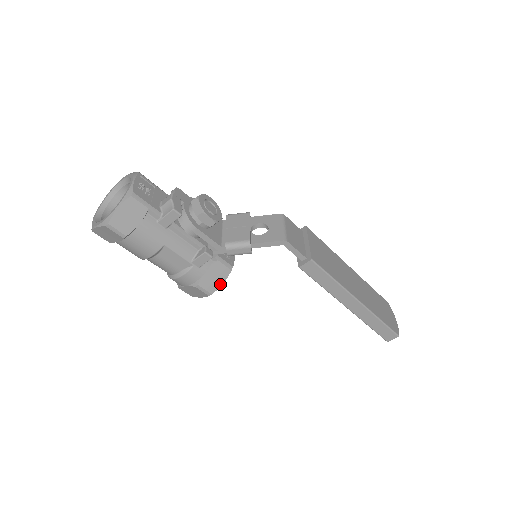
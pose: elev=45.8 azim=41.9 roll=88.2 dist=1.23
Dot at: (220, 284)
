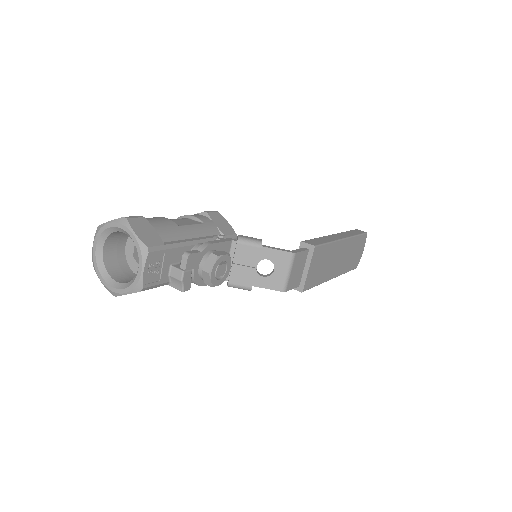
Dot at: occluded
